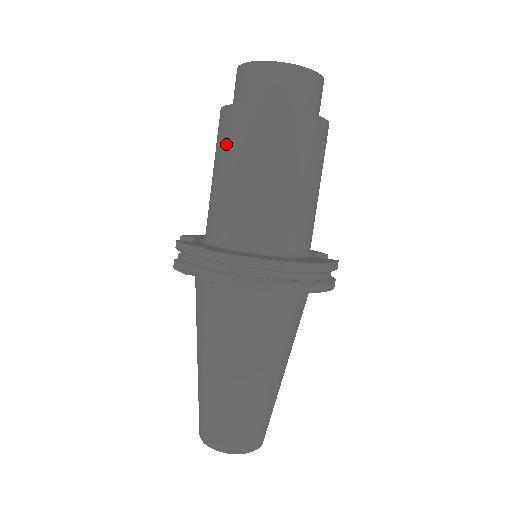
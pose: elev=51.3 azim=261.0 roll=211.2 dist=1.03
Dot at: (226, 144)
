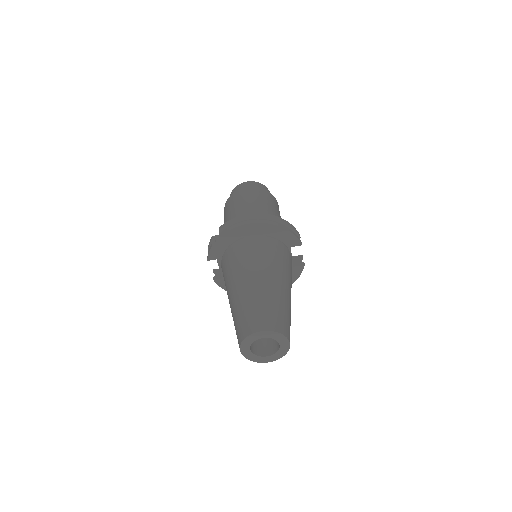
Dot at: (226, 212)
